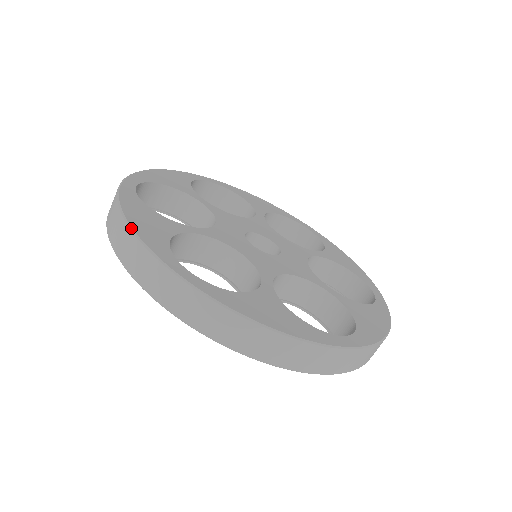
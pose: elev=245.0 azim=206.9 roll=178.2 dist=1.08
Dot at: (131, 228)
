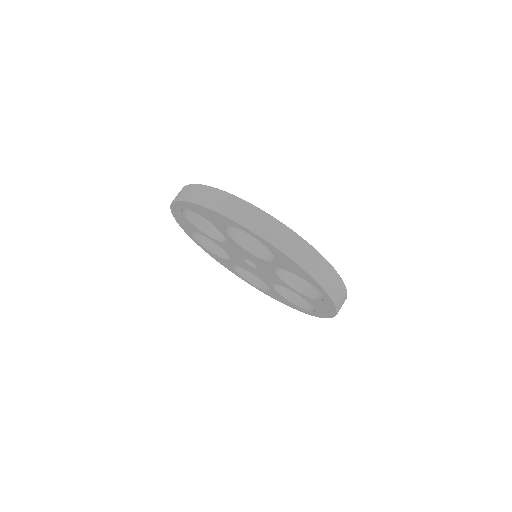
Dot at: occluded
